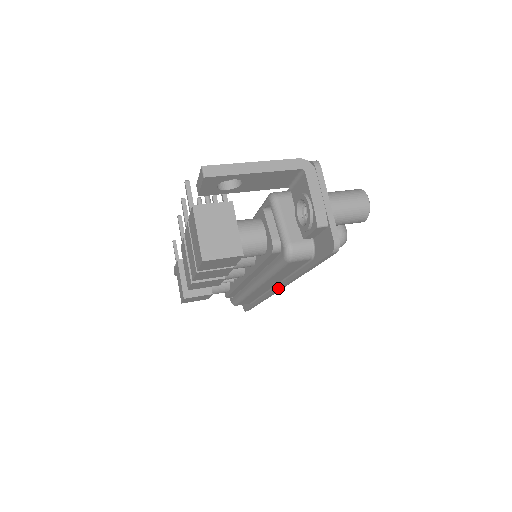
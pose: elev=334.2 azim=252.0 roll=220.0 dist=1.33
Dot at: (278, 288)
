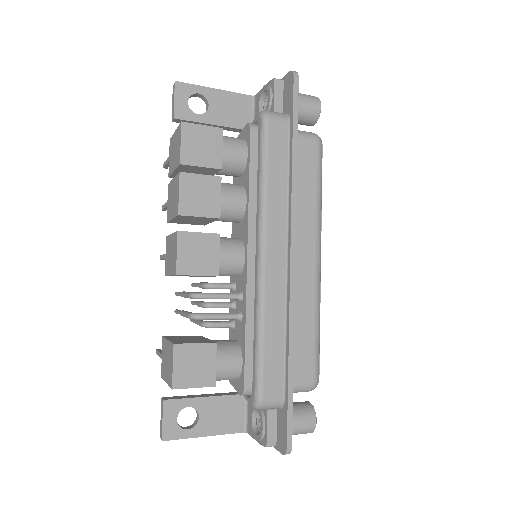
Dot at: (289, 242)
